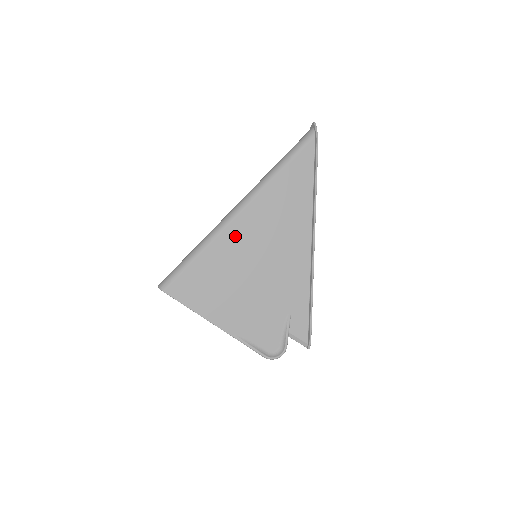
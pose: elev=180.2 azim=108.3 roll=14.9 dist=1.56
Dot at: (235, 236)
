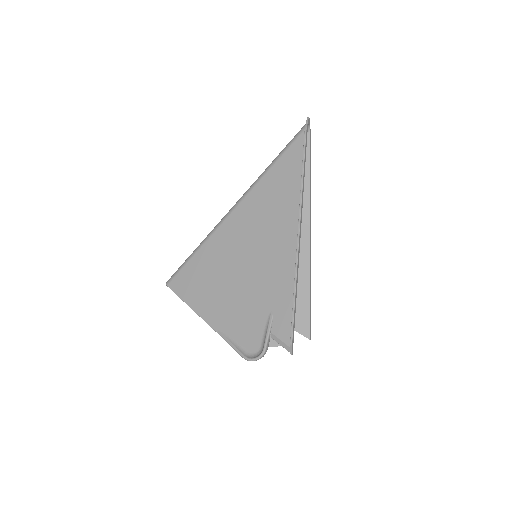
Dot at: (227, 232)
